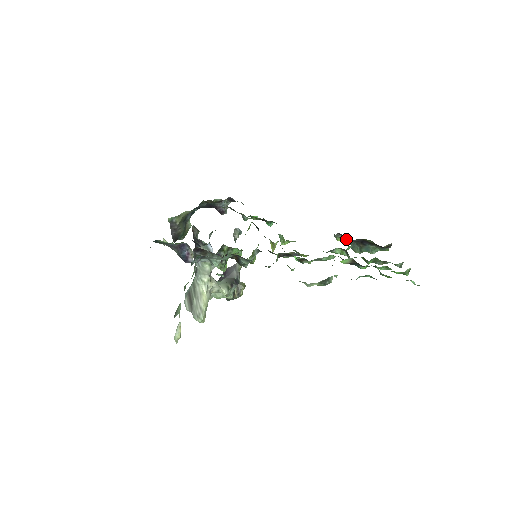
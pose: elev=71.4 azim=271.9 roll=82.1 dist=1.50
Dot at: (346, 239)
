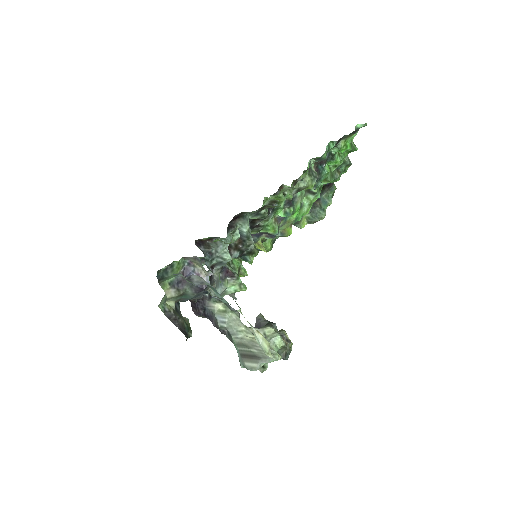
Dot at: (306, 219)
